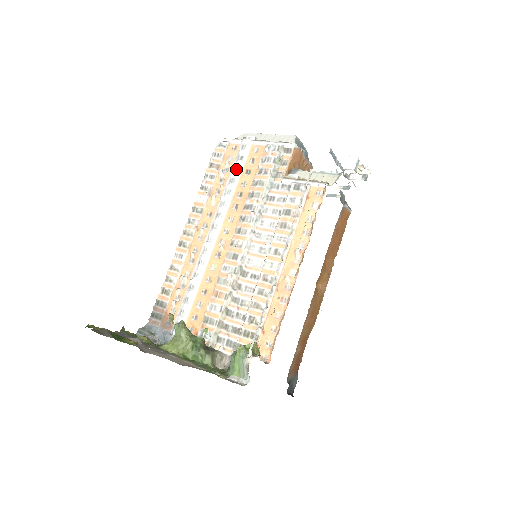
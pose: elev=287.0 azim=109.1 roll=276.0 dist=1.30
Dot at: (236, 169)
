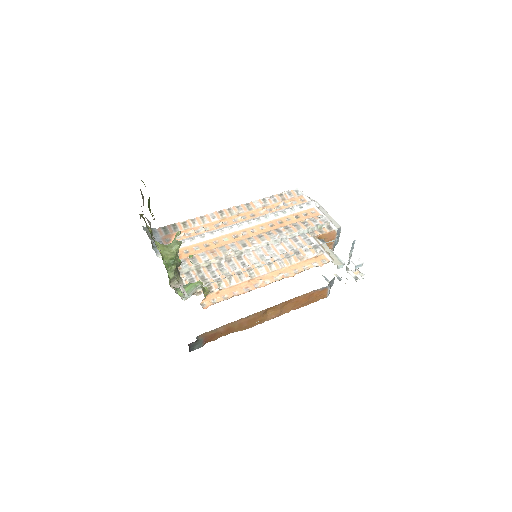
Dot at: (292, 209)
